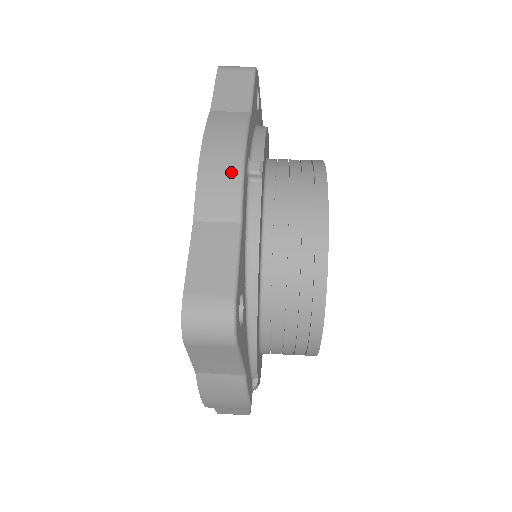
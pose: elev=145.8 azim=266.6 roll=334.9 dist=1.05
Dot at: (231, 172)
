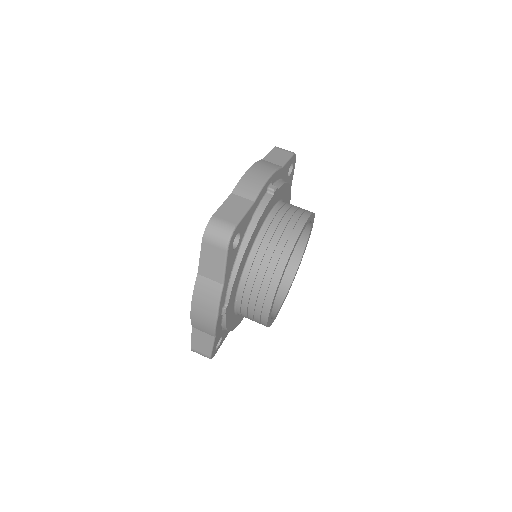
Dot at: (259, 181)
